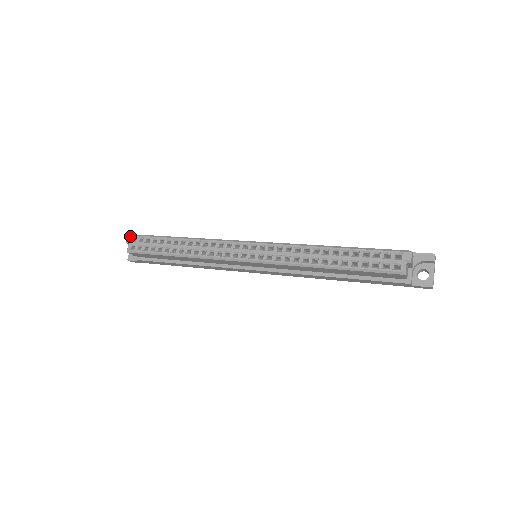
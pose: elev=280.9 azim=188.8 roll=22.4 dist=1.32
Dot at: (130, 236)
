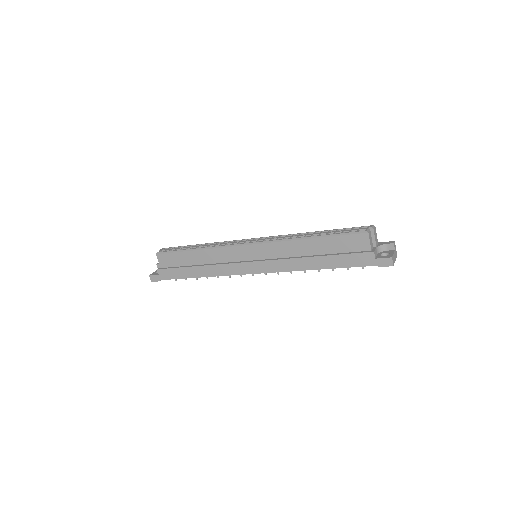
Dot at: (164, 248)
